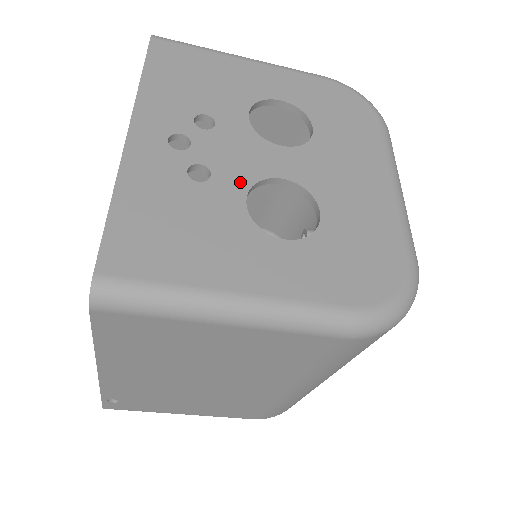
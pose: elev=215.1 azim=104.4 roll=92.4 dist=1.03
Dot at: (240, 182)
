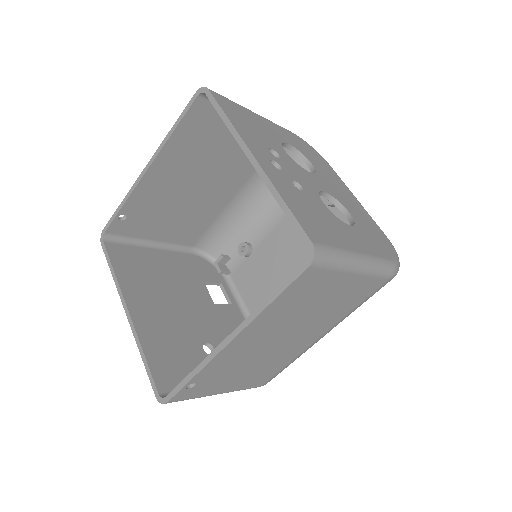
Dot at: (314, 192)
